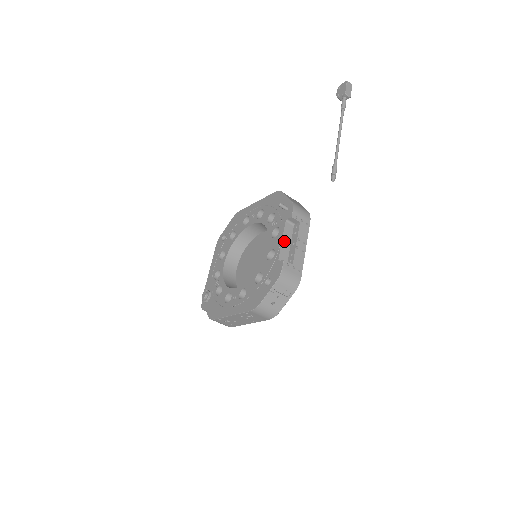
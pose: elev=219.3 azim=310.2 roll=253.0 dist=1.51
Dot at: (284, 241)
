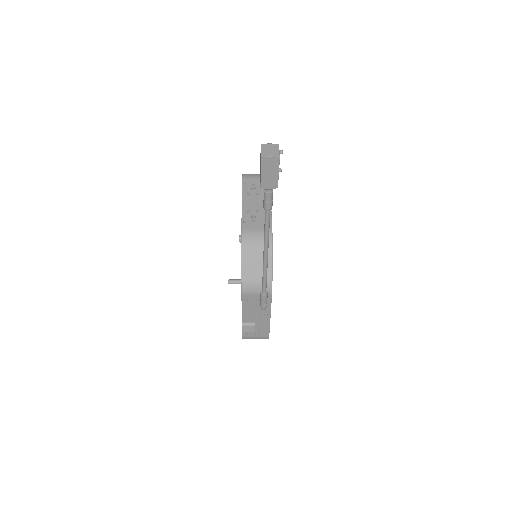
Dot at: (245, 309)
